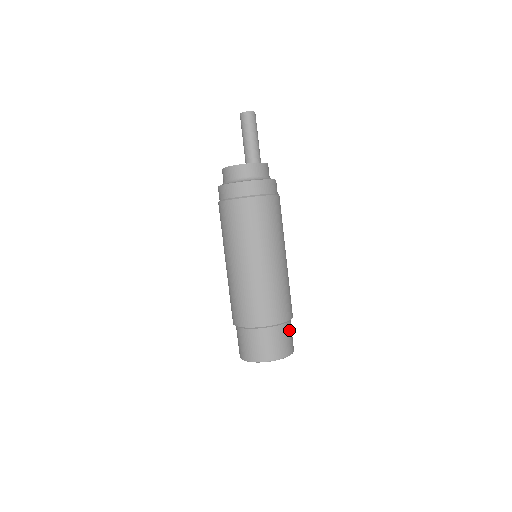
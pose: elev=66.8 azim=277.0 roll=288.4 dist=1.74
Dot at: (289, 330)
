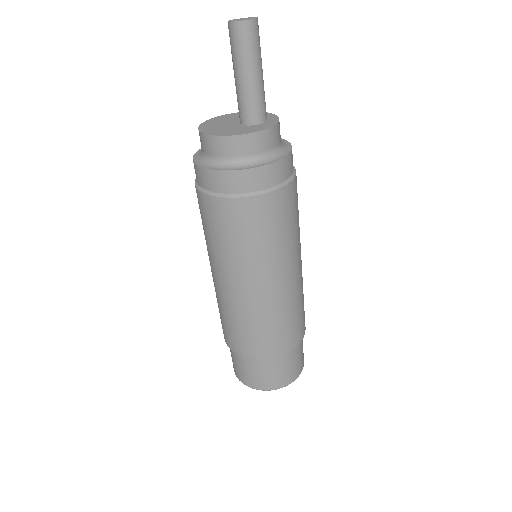
Dot at: (299, 349)
